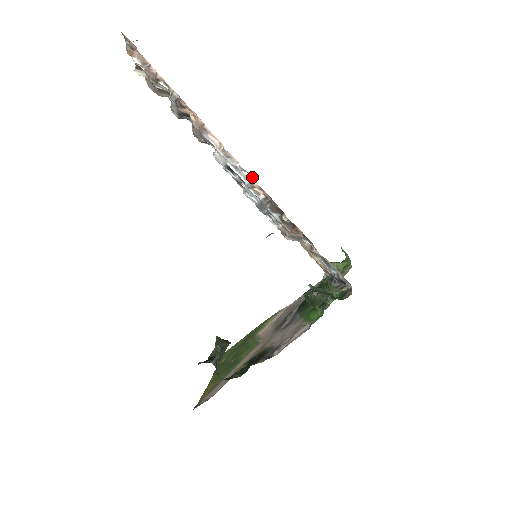
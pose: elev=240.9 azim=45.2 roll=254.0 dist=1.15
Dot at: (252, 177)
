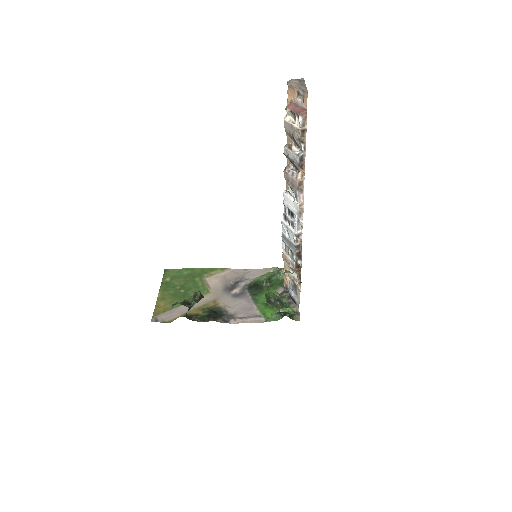
Dot at: occluded
